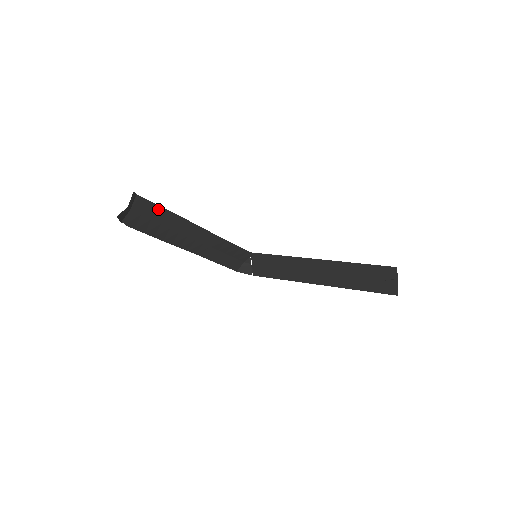
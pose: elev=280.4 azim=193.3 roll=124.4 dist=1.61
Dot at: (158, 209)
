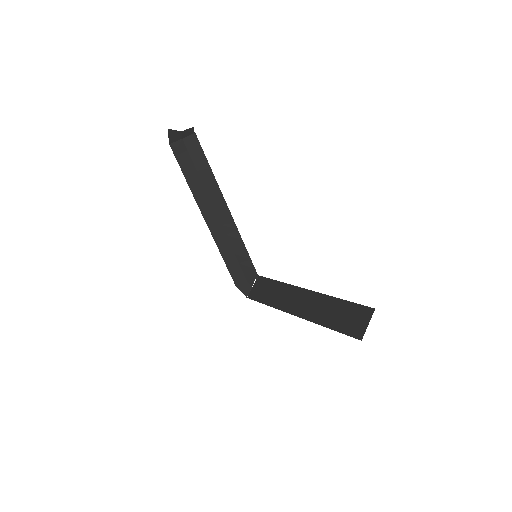
Dot at: (203, 157)
